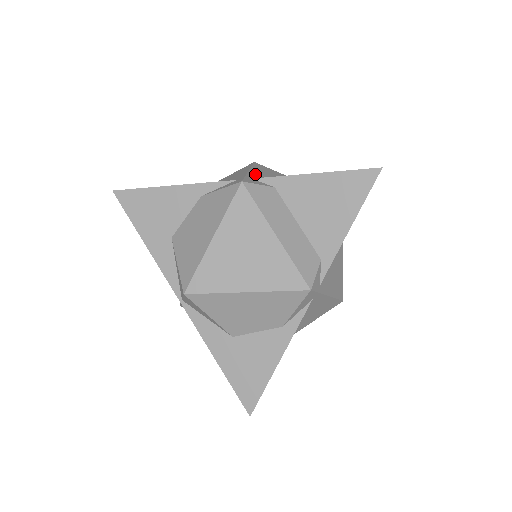
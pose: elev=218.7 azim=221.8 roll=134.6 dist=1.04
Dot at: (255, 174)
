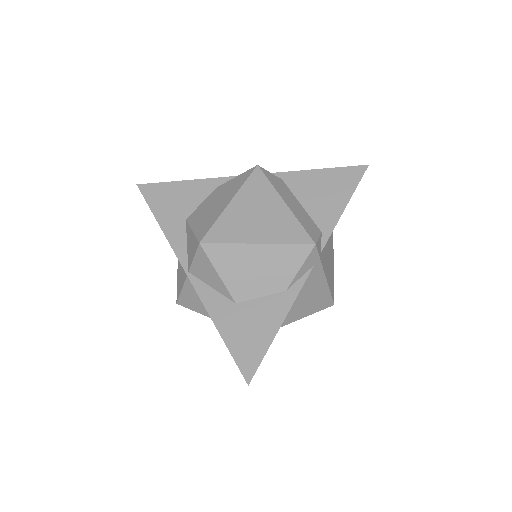
Dot at: occluded
